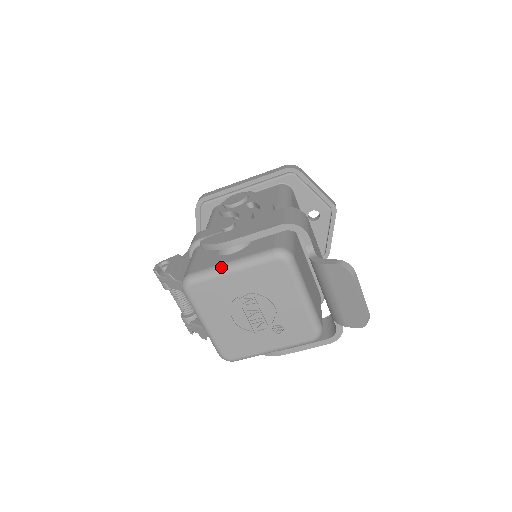
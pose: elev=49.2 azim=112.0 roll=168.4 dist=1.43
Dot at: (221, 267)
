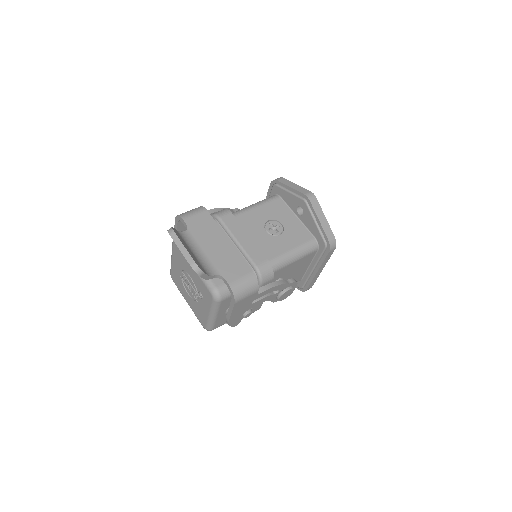
Dot at: occluded
